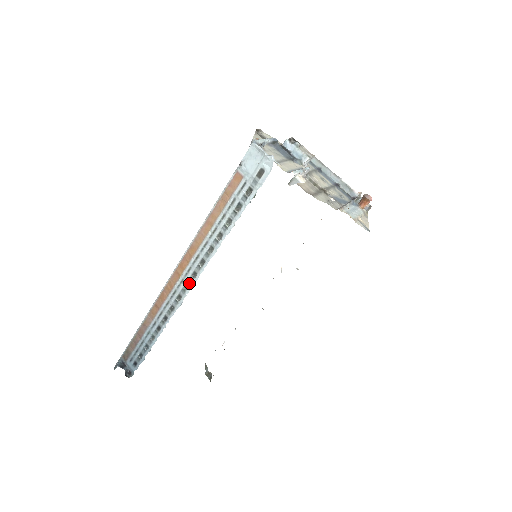
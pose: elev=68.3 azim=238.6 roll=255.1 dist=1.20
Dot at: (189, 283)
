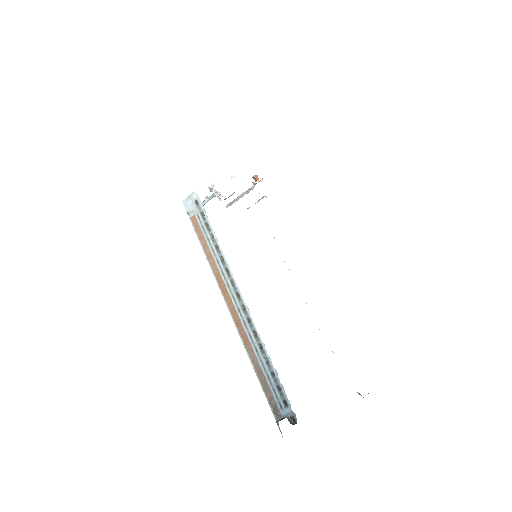
Dot at: (236, 291)
